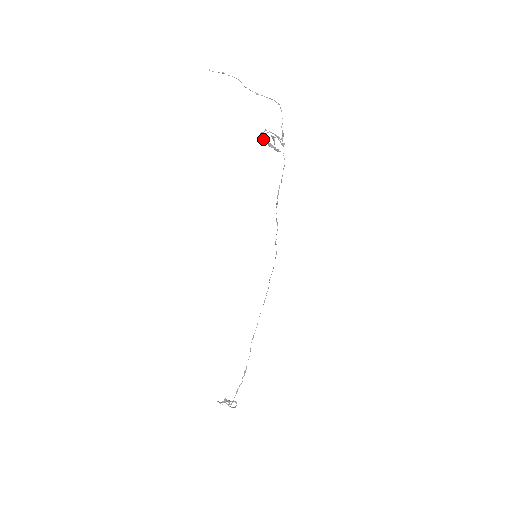
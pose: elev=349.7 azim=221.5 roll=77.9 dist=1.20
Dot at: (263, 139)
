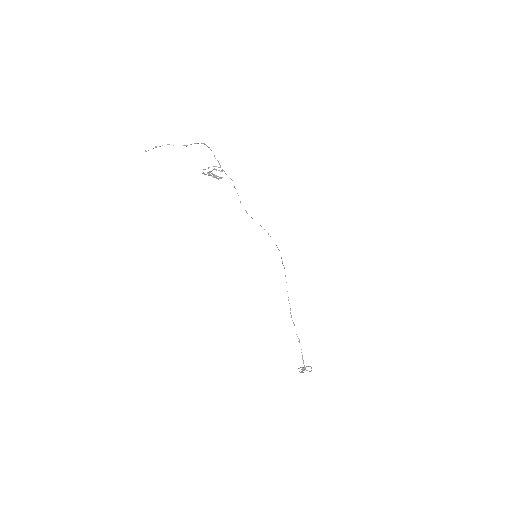
Dot at: occluded
